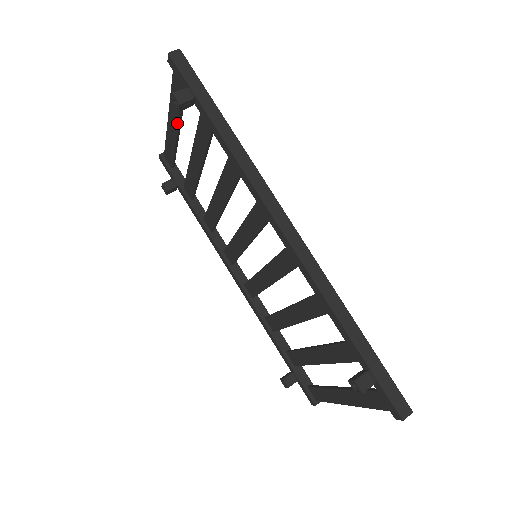
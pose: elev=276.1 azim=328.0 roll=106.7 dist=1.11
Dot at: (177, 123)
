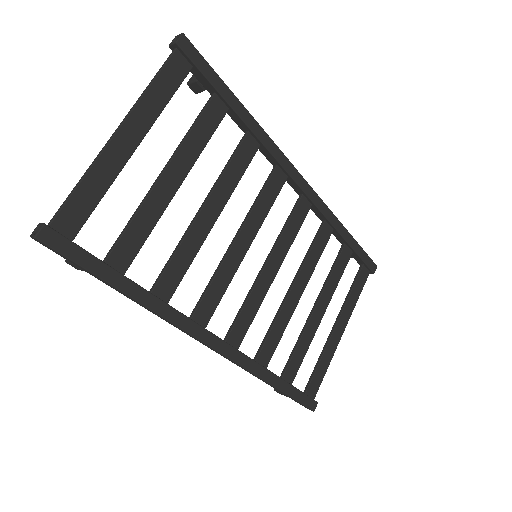
Dot at: (122, 162)
